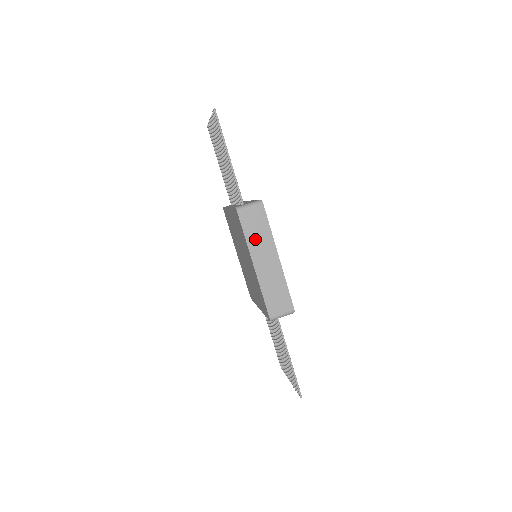
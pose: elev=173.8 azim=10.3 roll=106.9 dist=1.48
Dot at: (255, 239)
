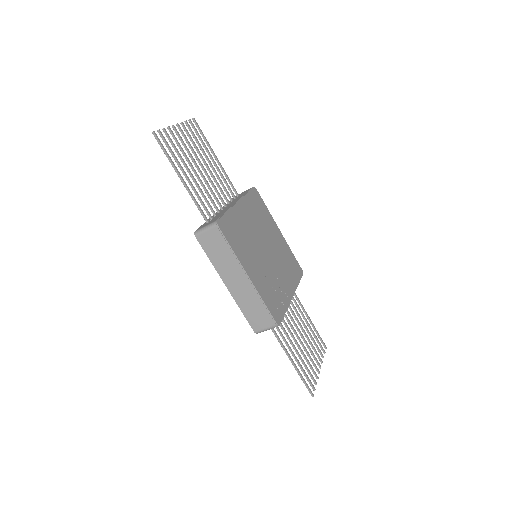
Dot at: (220, 261)
